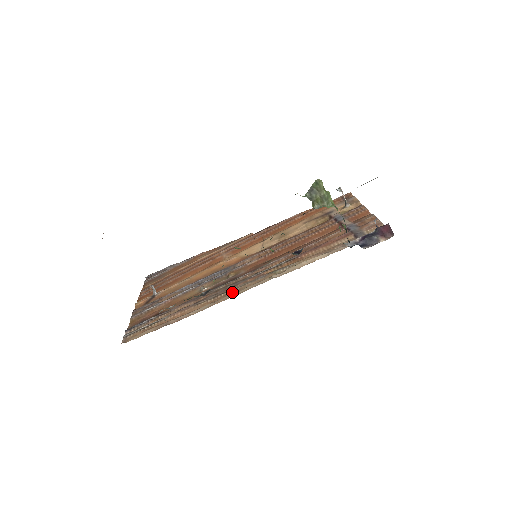
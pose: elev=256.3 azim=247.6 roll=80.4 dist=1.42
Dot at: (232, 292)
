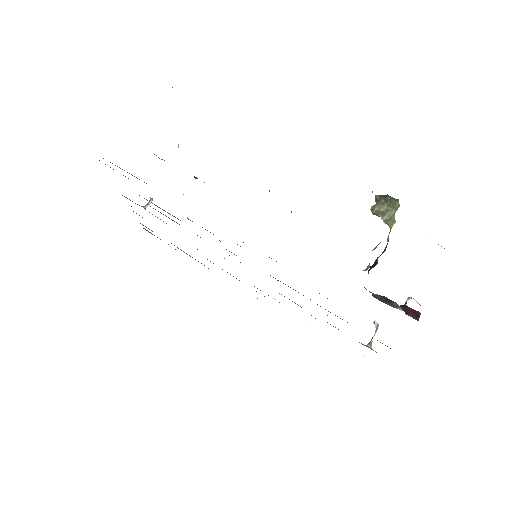
Dot at: occluded
